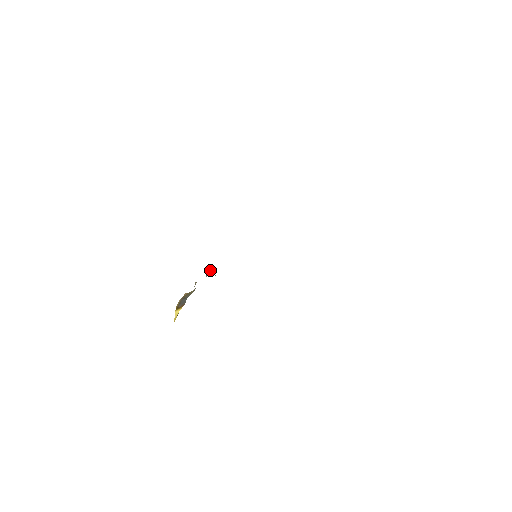
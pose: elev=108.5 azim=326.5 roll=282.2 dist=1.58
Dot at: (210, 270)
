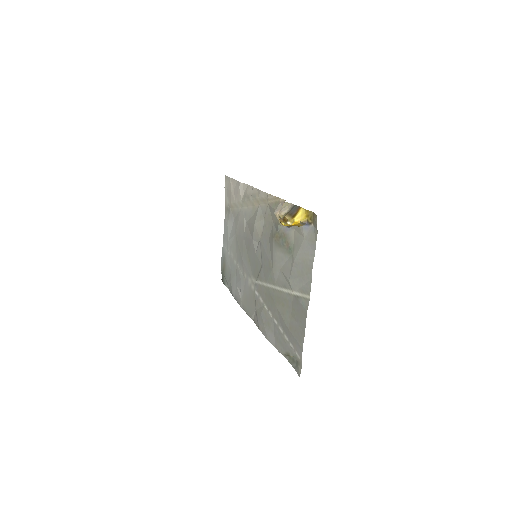
Dot at: (278, 207)
